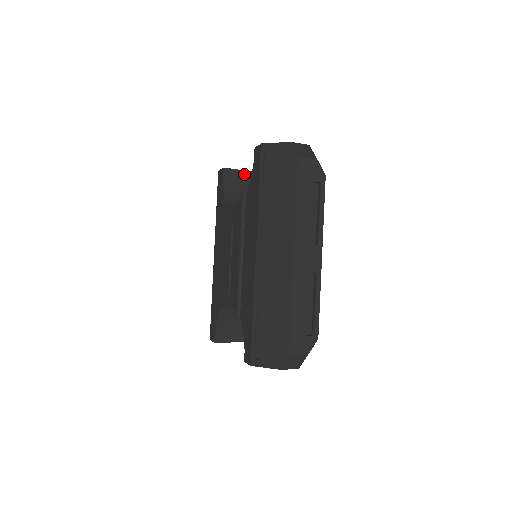
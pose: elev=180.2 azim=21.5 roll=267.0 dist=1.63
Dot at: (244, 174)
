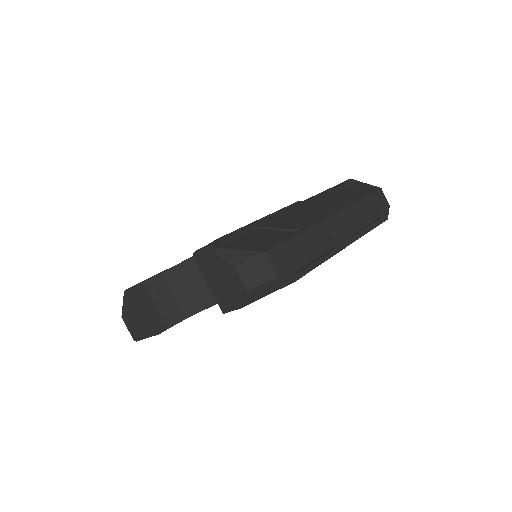
Dot at: occluded
